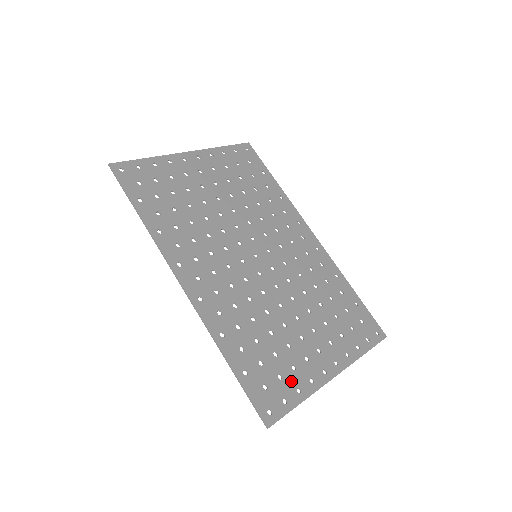
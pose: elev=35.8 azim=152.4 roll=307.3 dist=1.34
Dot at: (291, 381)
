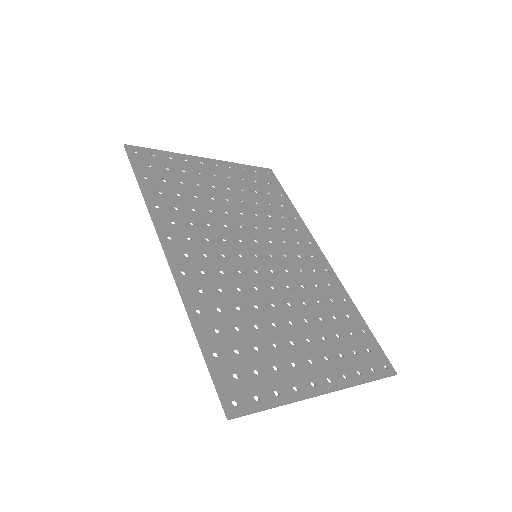
Dot at: (269, 380)
